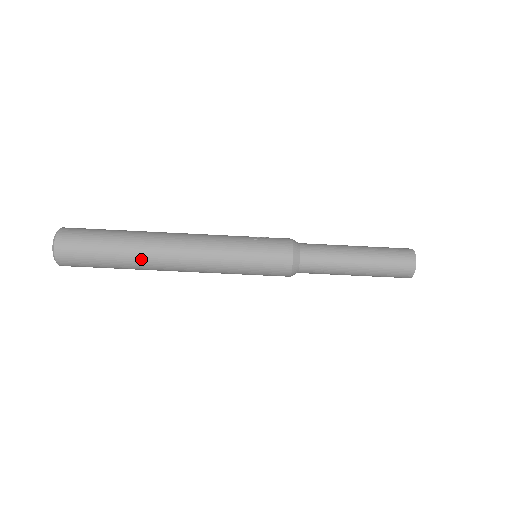
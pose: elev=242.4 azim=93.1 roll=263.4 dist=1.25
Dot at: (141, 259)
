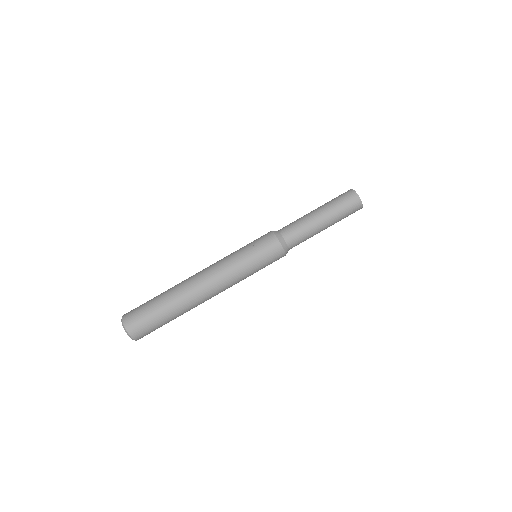
Dot at: (188, 307)
